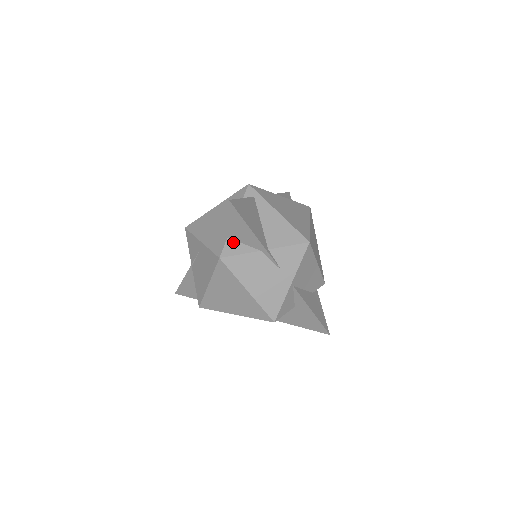
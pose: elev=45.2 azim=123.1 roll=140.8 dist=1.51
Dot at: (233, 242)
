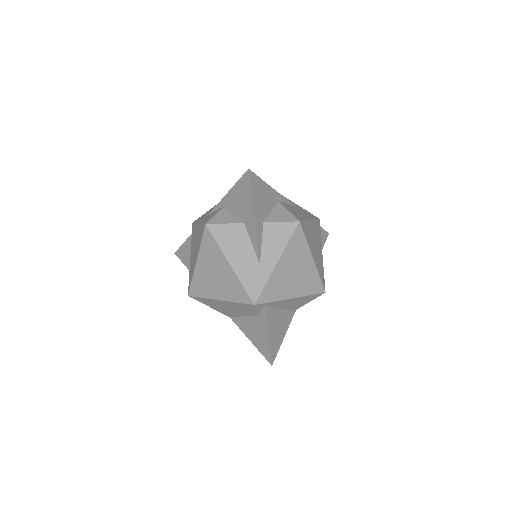
Dot at: occluded
